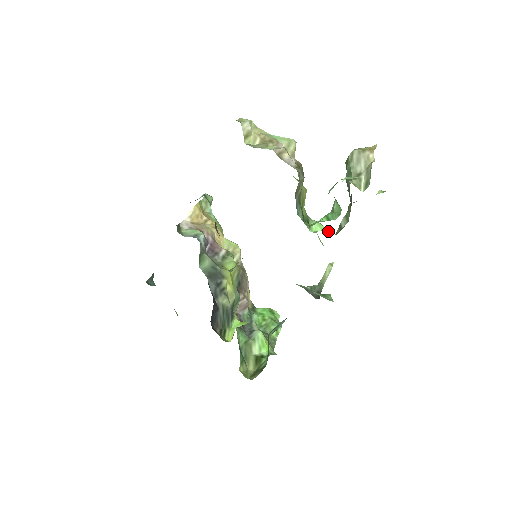
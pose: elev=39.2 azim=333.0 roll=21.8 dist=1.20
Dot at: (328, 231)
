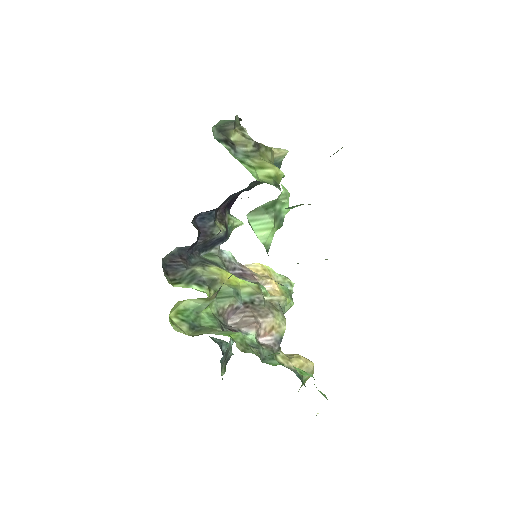
Dot at: occluded
